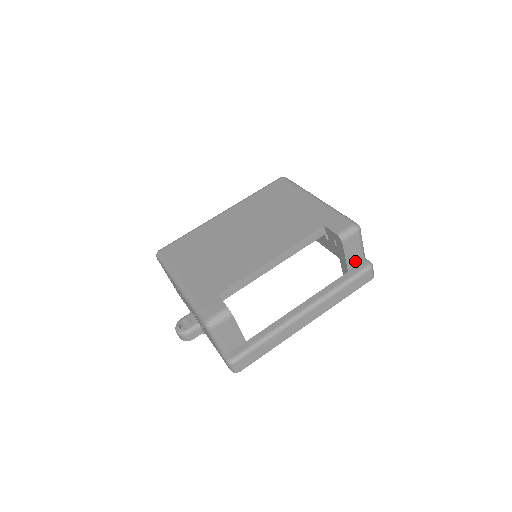
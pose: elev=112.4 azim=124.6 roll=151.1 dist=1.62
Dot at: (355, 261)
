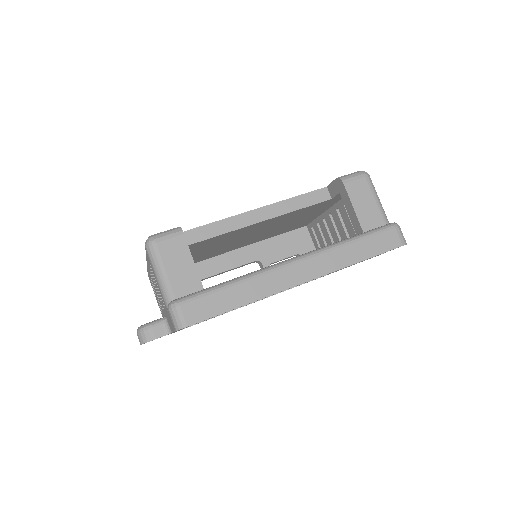
Dot at: (372, 220)
